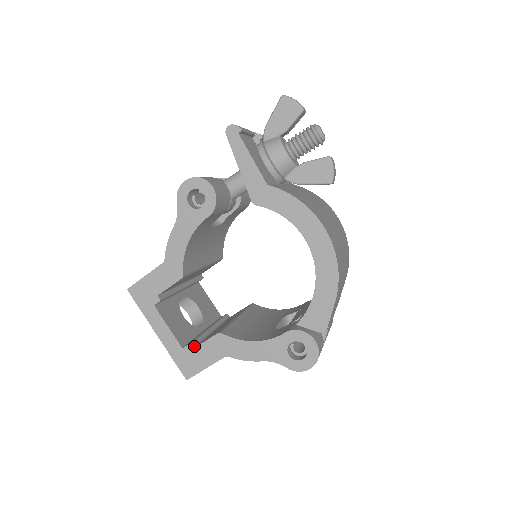
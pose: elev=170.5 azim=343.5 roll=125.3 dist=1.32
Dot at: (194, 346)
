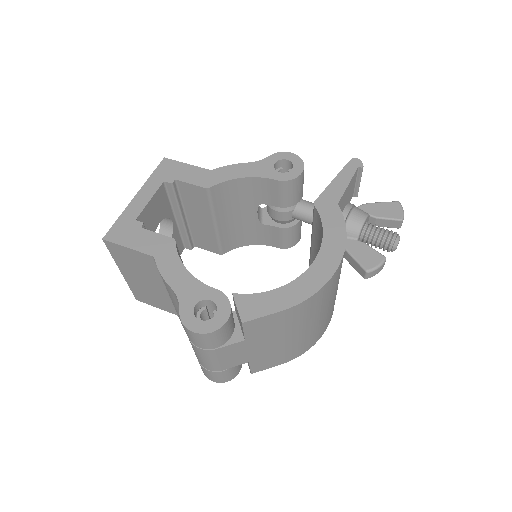
Dot at: (143, 230)
